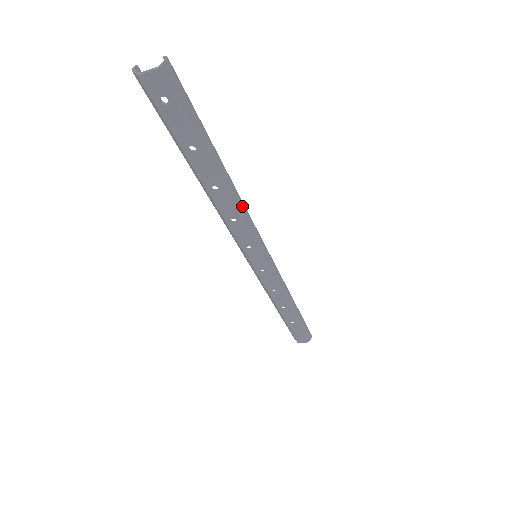
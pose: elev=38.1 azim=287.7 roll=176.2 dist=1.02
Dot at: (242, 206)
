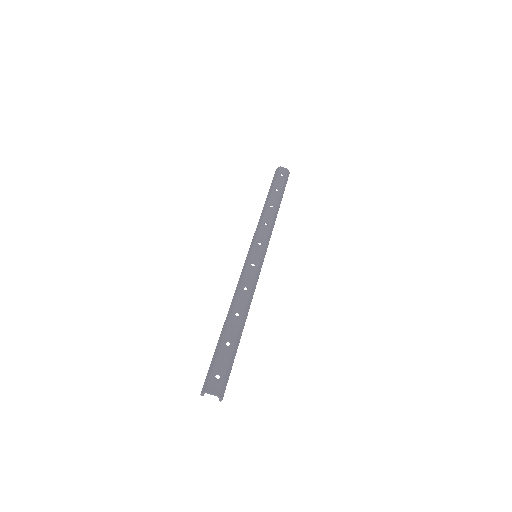
Dot at: occluded
